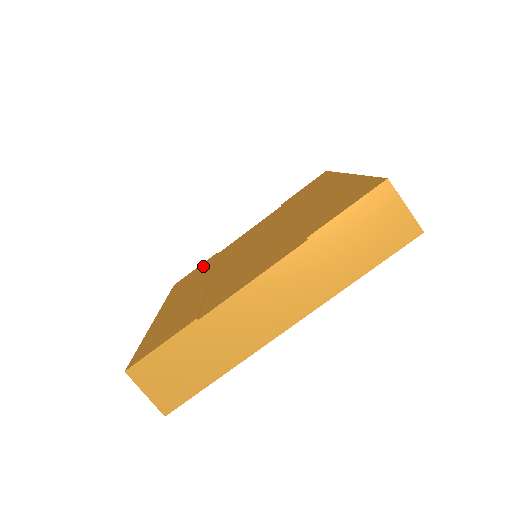
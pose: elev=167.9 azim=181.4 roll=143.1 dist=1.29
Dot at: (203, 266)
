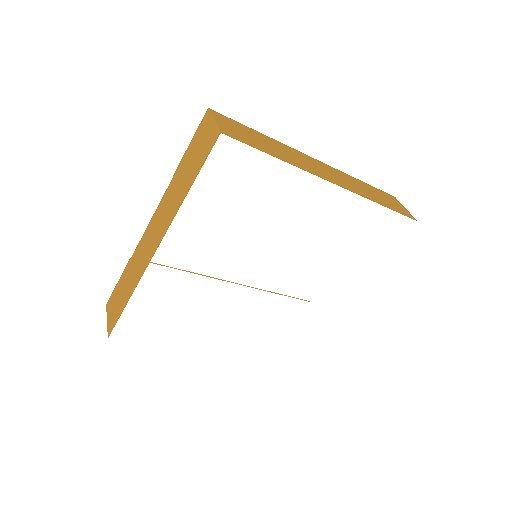
Dot at: occluded
